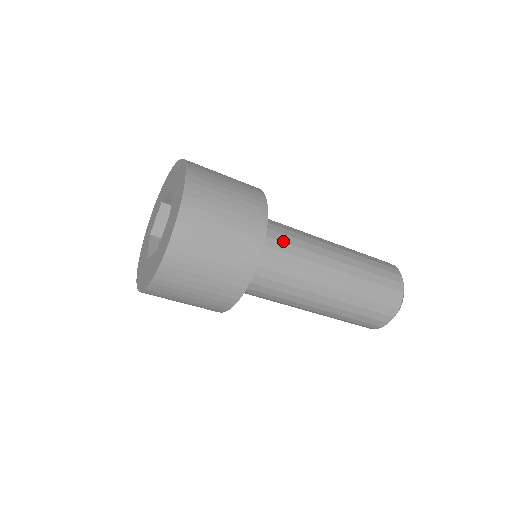
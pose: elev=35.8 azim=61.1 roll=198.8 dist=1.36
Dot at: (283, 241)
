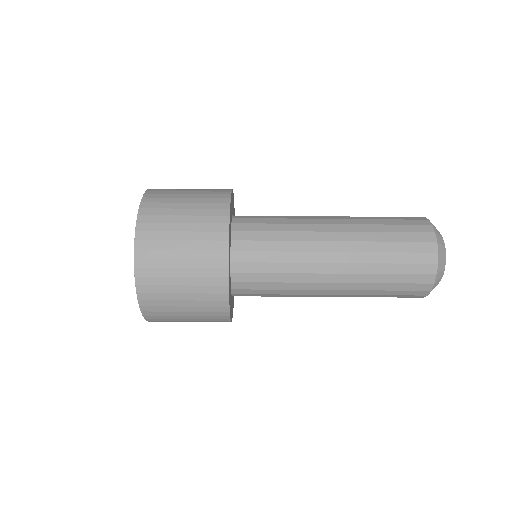
Dot at: (265, 218)
